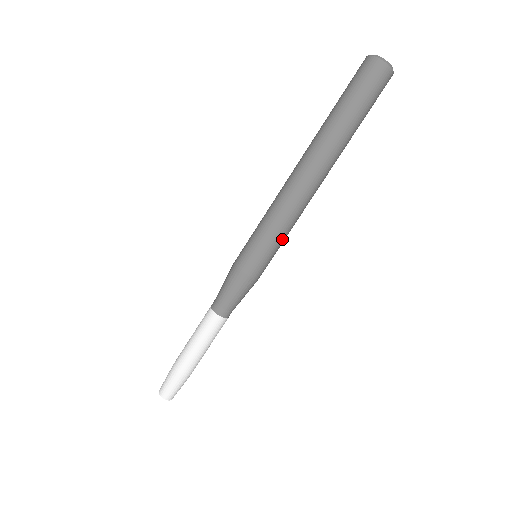
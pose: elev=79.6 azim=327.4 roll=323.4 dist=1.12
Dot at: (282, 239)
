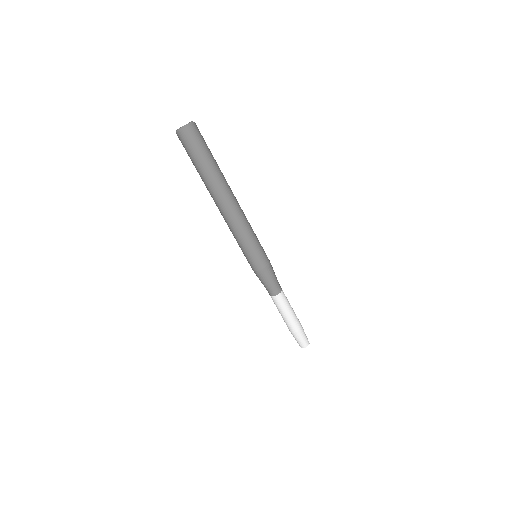
Dot at: (255, 237)
